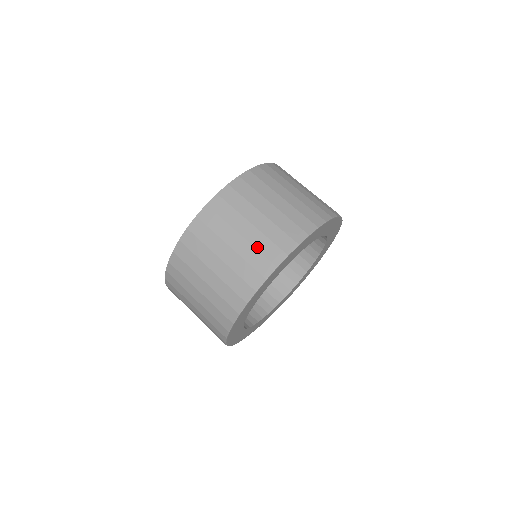
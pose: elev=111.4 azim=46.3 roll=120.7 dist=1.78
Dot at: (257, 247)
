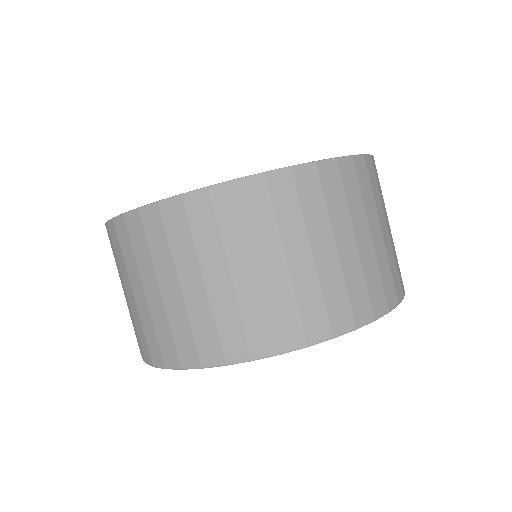
Dot at: (325, 289)
